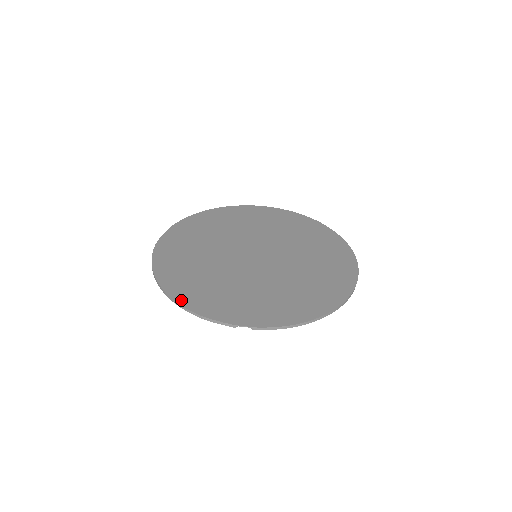
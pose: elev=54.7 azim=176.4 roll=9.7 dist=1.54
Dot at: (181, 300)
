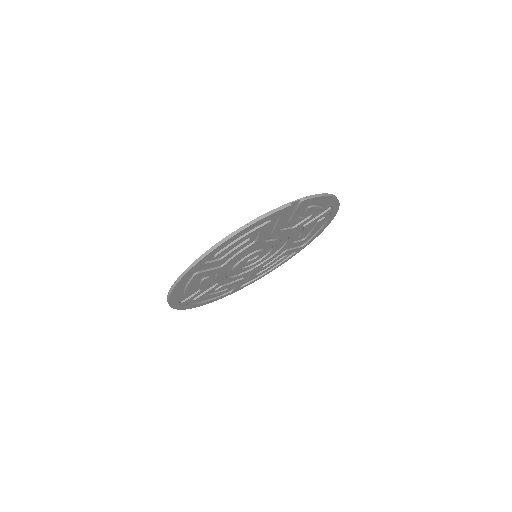
Dot at: (234, 233)
